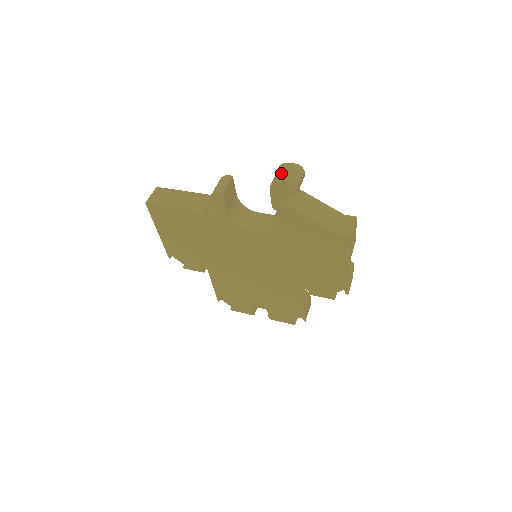
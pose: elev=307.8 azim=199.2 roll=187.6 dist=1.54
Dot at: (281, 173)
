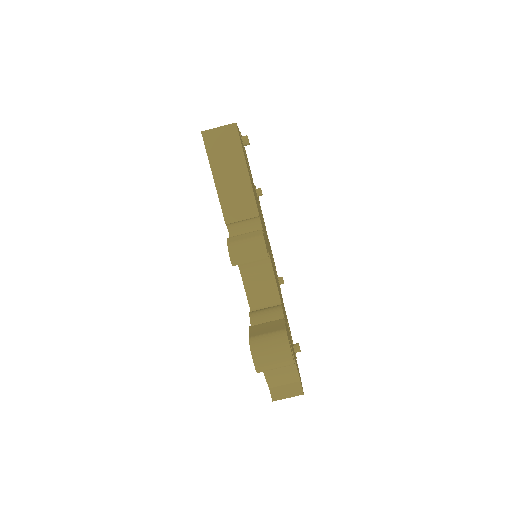
Dot at: (268, 351)
